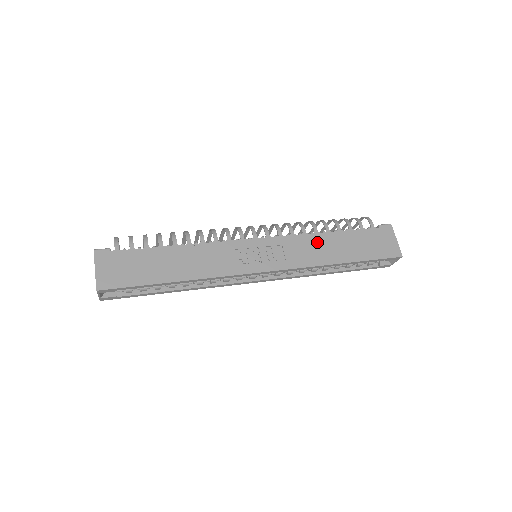
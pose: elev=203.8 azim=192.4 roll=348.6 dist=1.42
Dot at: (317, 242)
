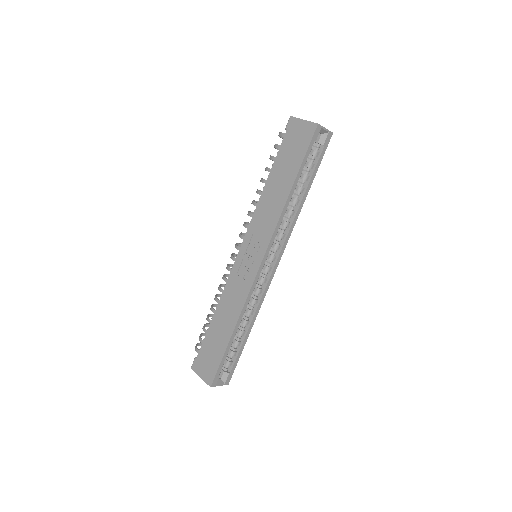
Dot at: (266, 201)
